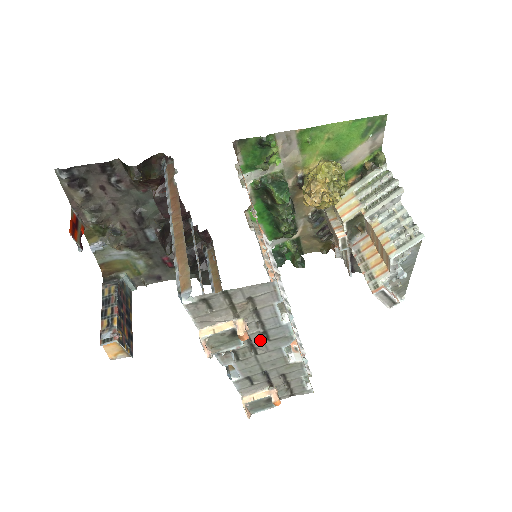
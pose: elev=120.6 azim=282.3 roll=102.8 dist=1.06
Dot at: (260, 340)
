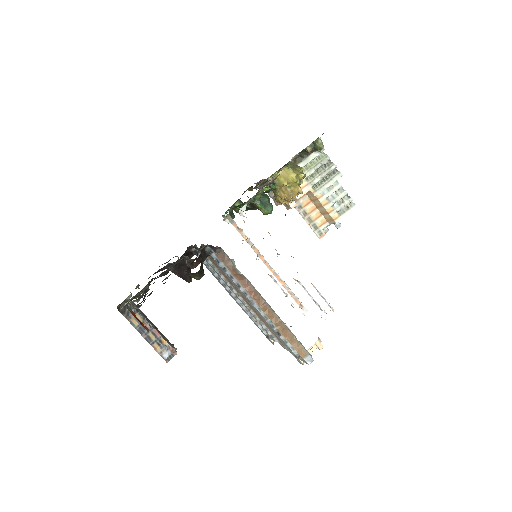
Dot at: occluded
